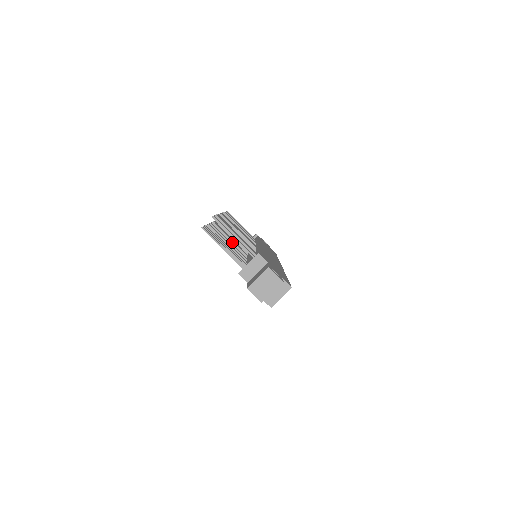
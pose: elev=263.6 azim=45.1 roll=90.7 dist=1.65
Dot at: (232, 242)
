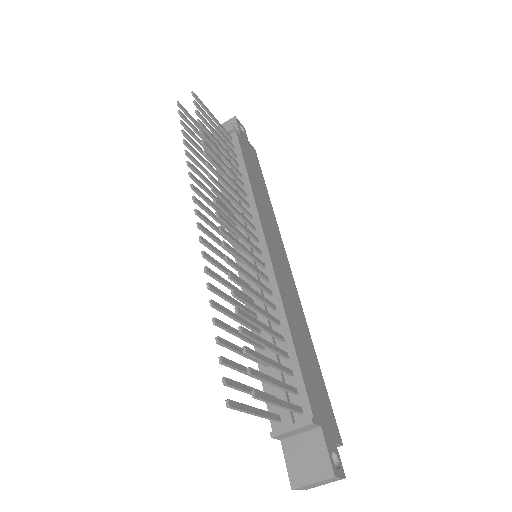
Dot at: occluded
